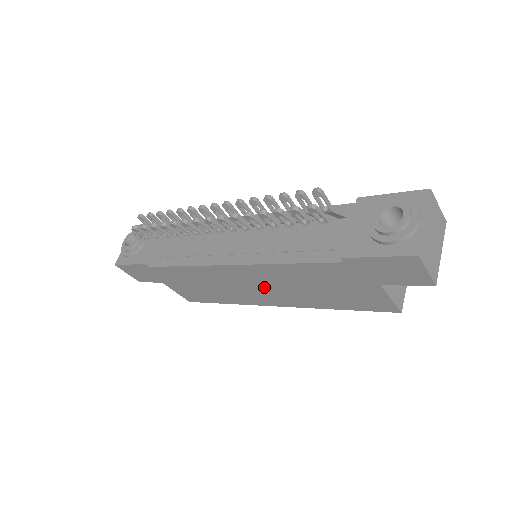
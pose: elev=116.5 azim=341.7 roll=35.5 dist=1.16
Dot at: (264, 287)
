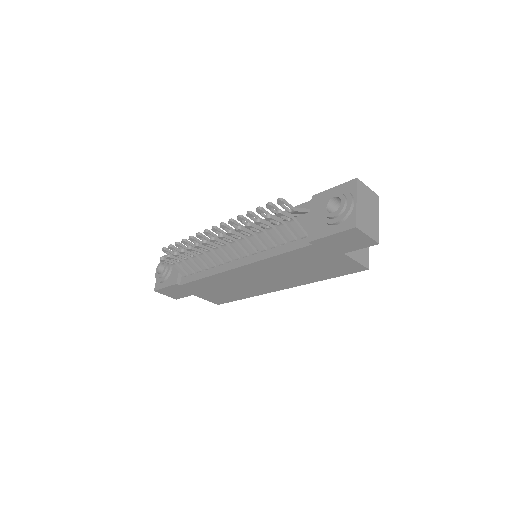
Dot at: (267, 277)
